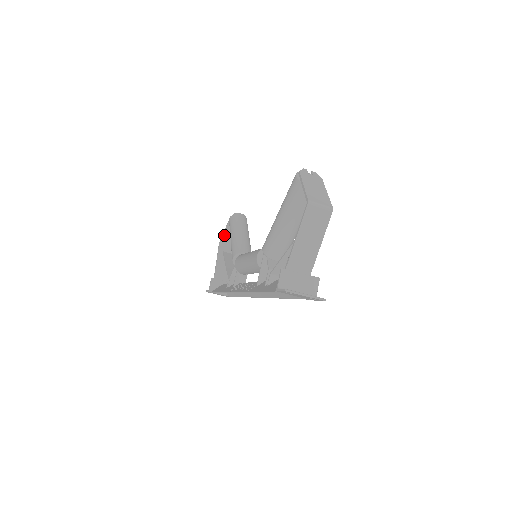
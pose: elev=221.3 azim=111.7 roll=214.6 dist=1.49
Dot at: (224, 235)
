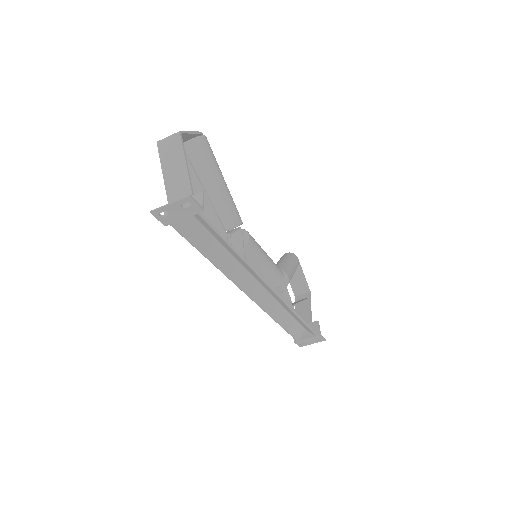
Dot at: (292, 285)
